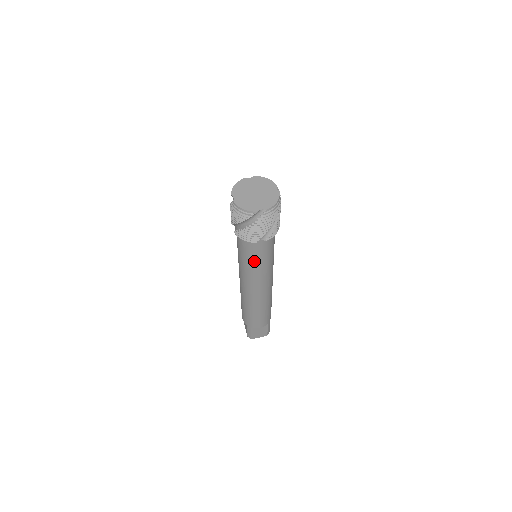
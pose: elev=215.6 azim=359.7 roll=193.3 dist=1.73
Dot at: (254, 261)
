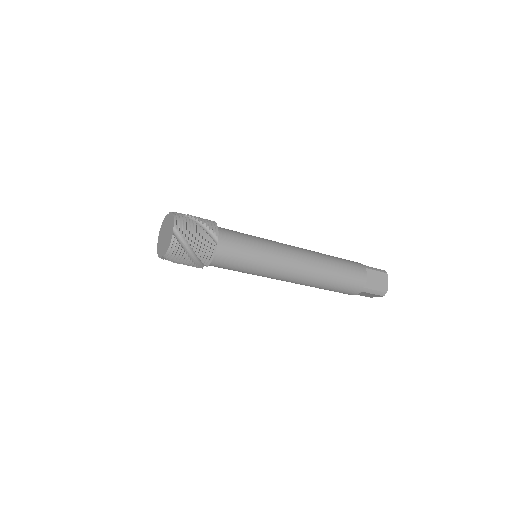
Dot at: occluded
